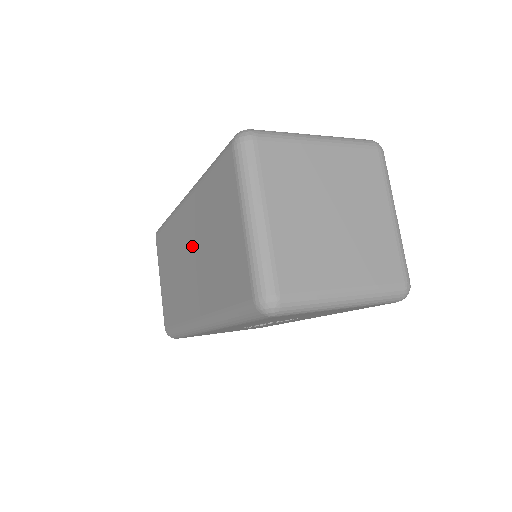
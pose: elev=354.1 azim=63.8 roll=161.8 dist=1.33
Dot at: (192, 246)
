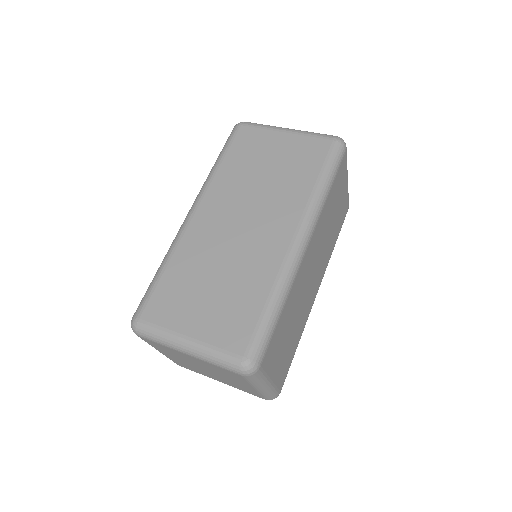
Dot at: occluded
